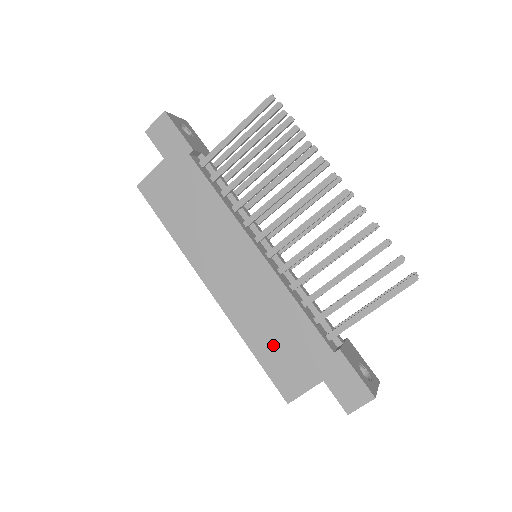
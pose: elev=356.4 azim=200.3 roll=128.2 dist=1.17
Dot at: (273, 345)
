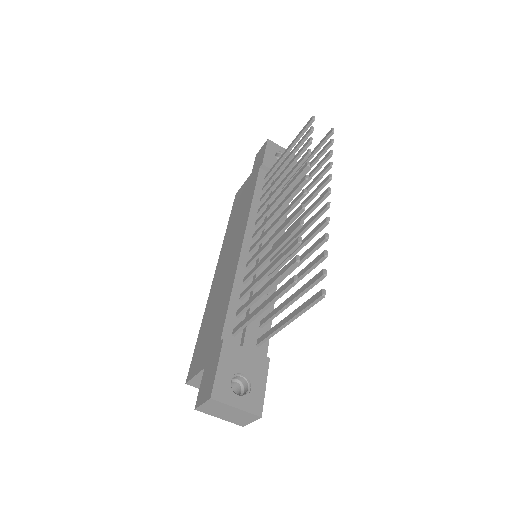
Dot at: (208, 325)
